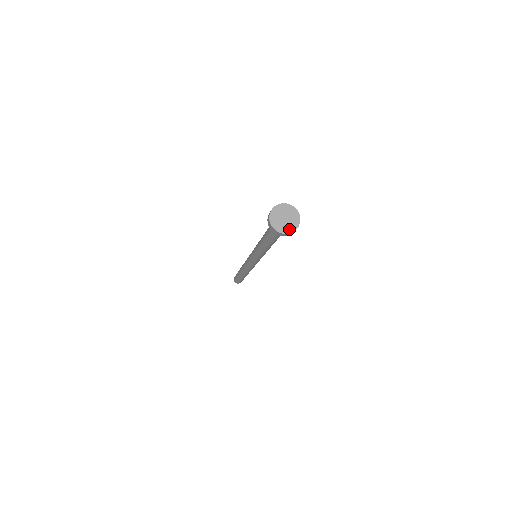
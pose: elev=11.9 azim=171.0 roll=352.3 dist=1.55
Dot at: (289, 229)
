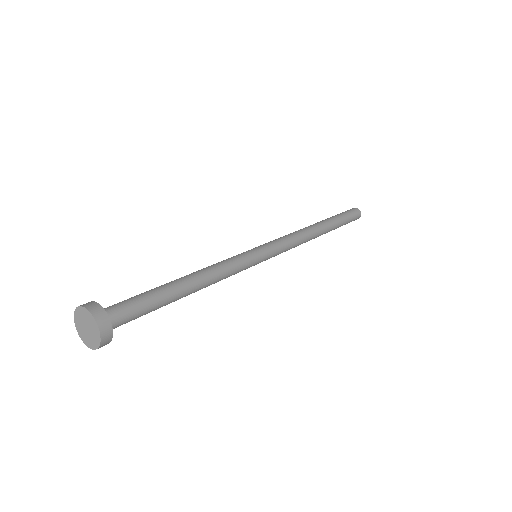
Dot at: (87, 341)
